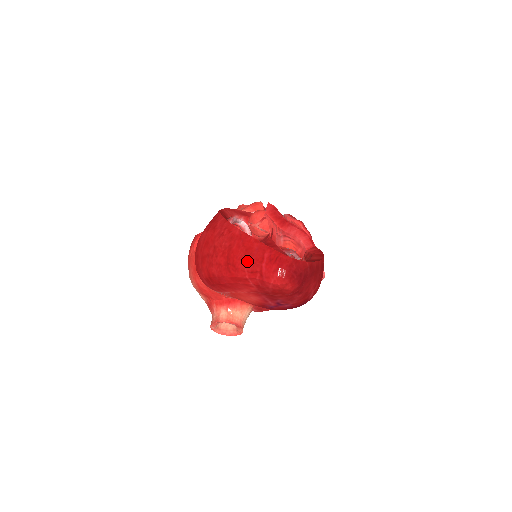
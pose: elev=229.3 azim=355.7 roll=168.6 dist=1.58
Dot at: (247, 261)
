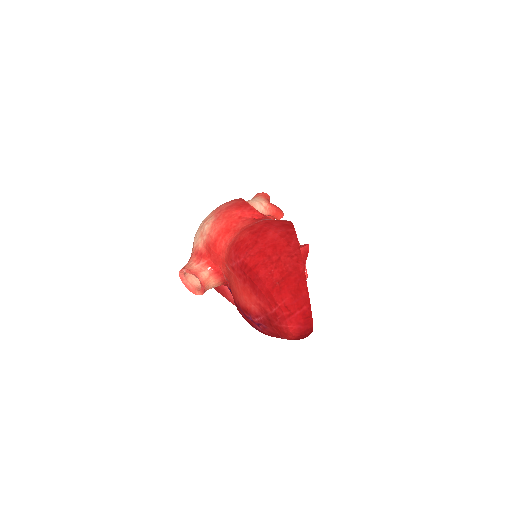
Dot at: (292, 297)
